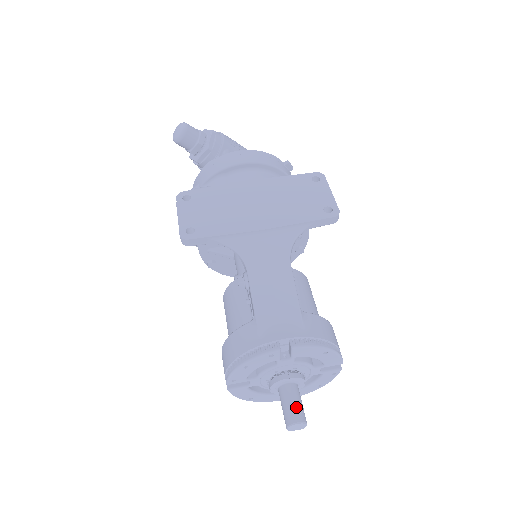
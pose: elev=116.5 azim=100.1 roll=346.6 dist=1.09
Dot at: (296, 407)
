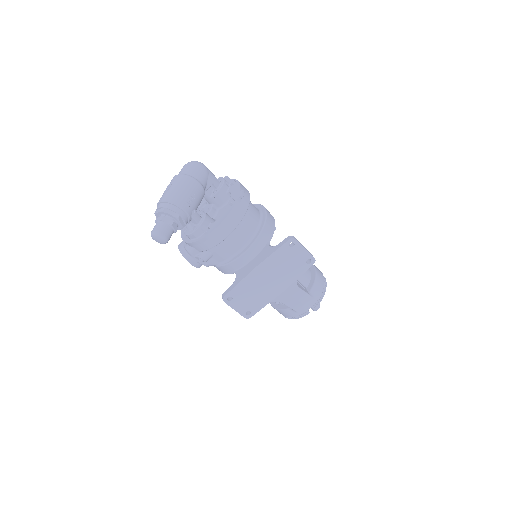
Dot at: occluded
